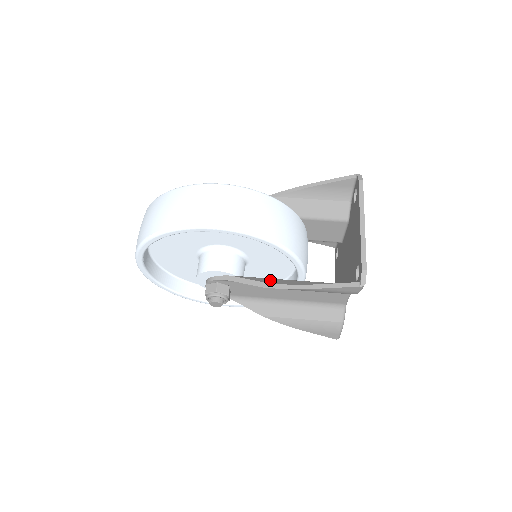
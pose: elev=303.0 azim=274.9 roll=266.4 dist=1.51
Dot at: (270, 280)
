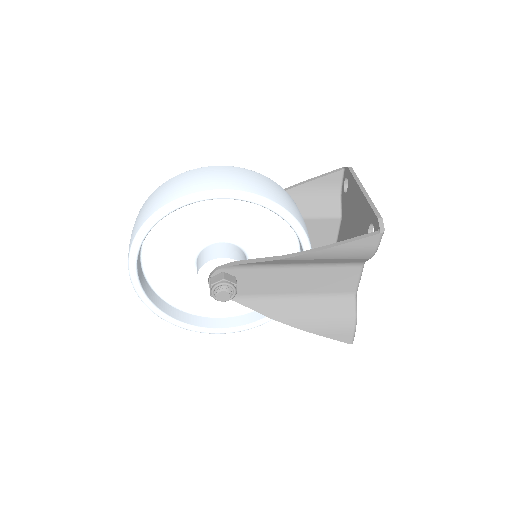
Dot at: occluded
